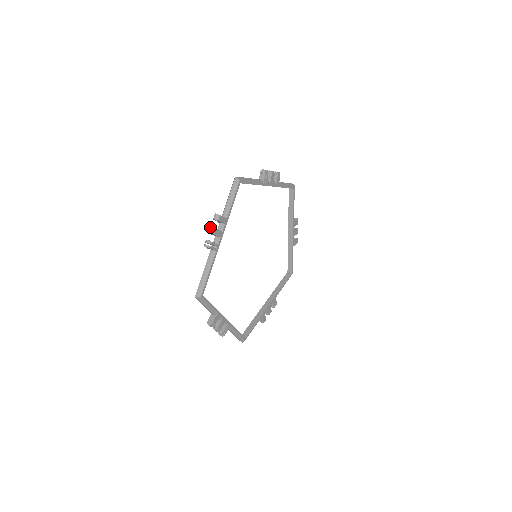
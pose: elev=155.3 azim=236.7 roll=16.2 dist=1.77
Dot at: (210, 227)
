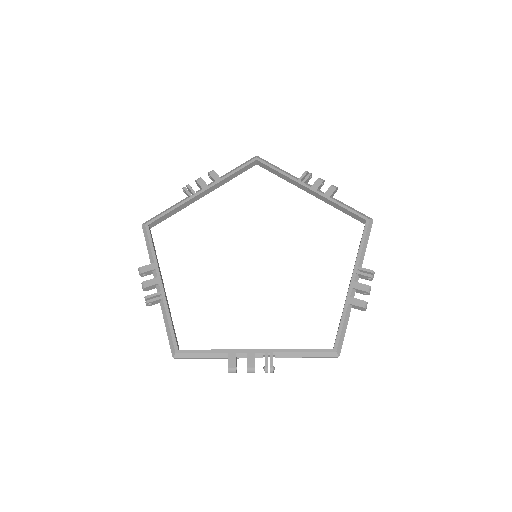
Dot at: occluded
